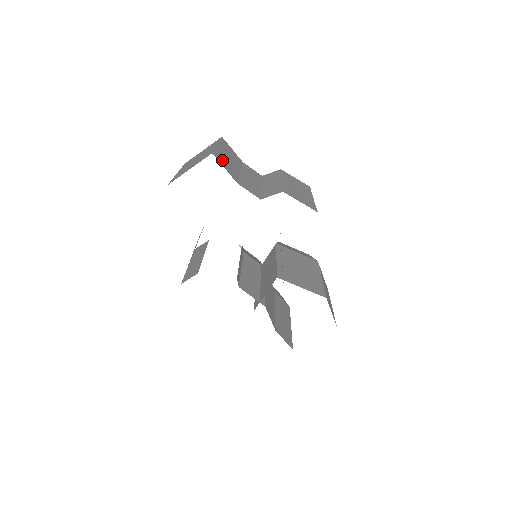
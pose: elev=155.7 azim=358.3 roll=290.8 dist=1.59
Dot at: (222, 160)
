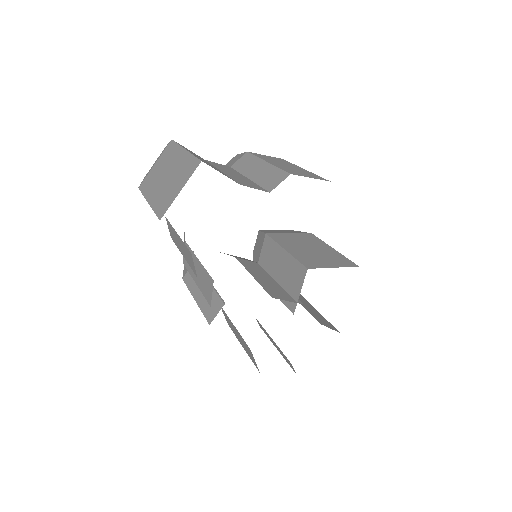
Dot at: (209, 165)
